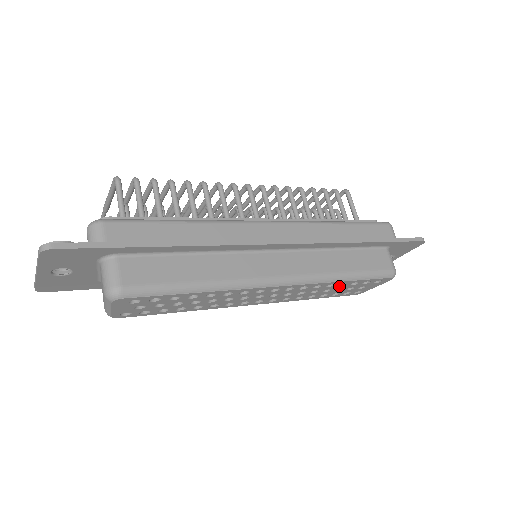
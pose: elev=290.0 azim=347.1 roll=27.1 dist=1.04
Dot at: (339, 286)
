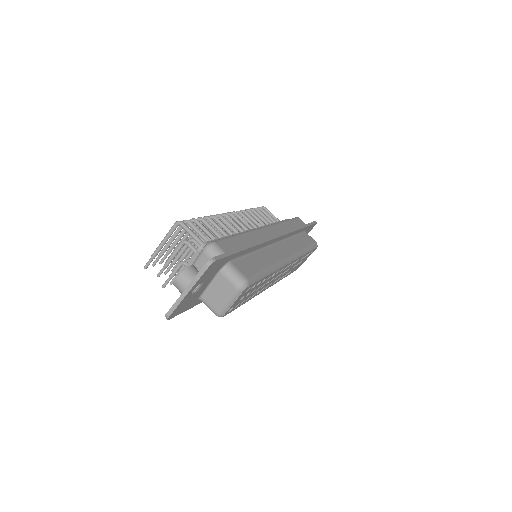
Dot at: (300, 260)
